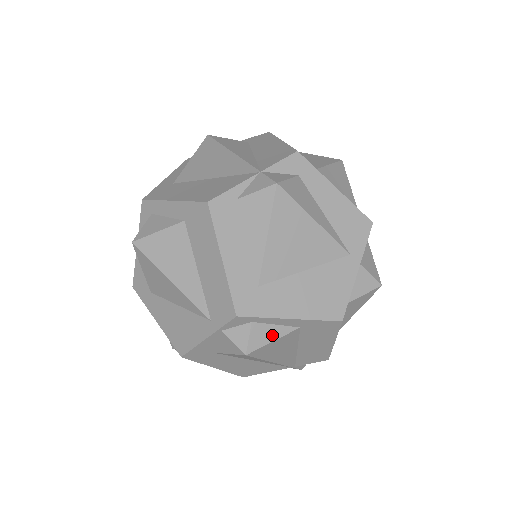
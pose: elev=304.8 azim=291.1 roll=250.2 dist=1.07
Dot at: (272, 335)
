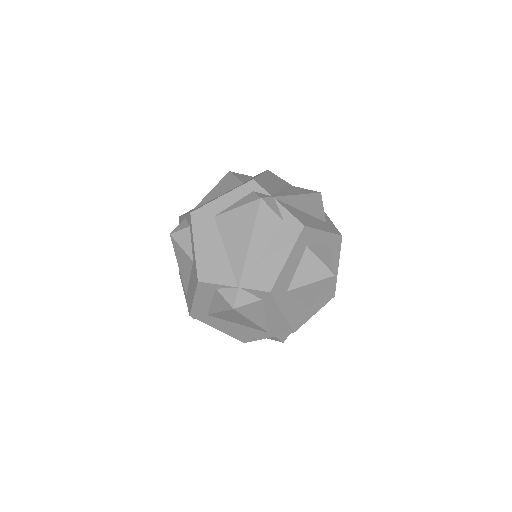
Dot at: occluded
